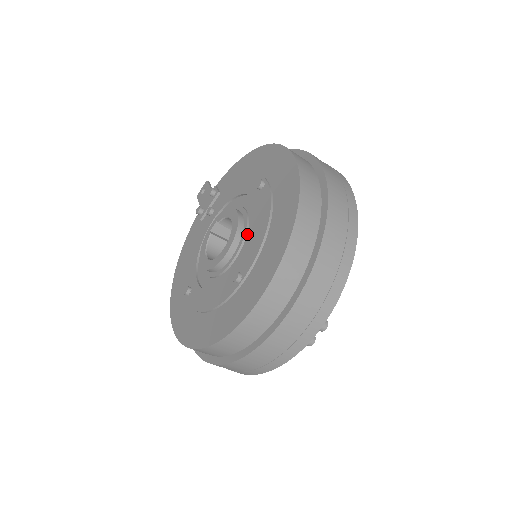
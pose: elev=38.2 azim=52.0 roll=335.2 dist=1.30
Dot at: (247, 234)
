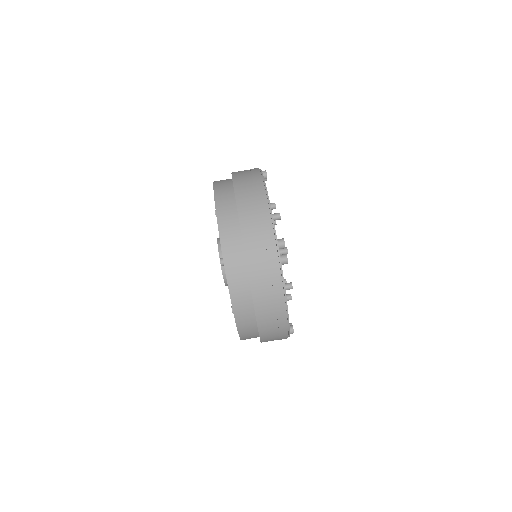
Dot at: occluded
